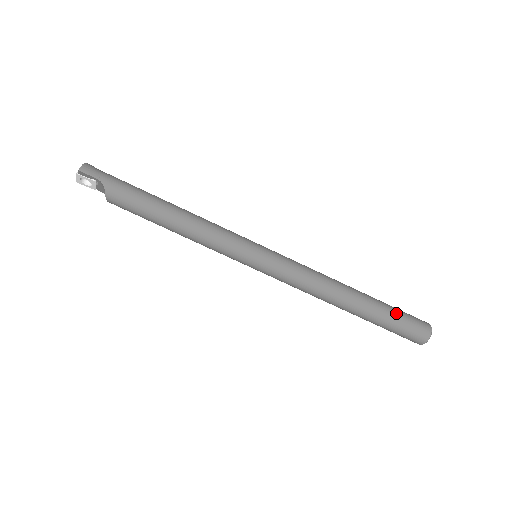
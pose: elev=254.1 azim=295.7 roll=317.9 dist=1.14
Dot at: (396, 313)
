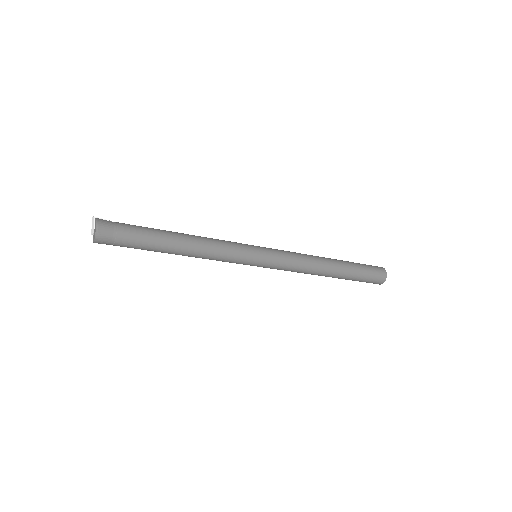
Dot at: occluded
